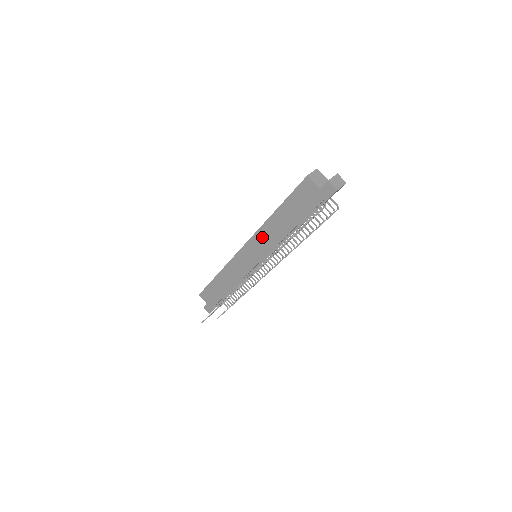
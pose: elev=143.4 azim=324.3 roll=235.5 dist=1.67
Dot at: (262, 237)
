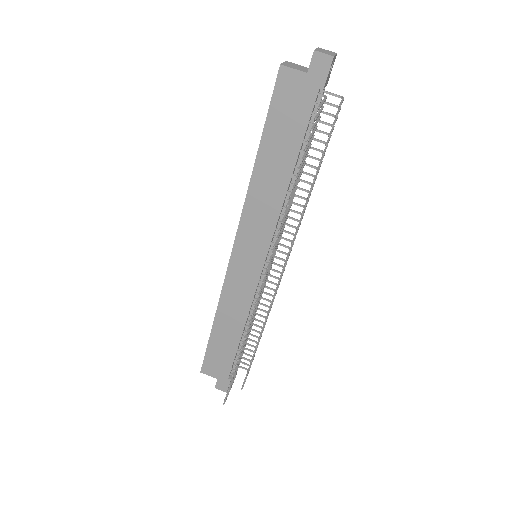
Dot at: (254, 215)
